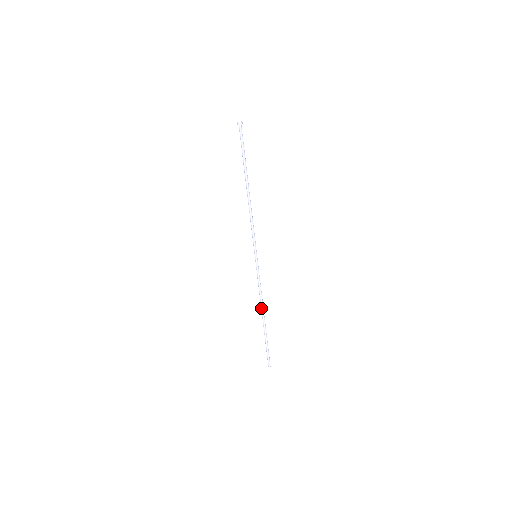
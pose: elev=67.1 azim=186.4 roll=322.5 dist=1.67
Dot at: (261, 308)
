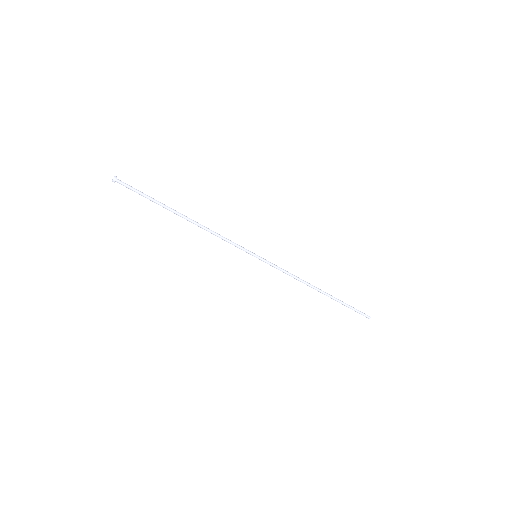
Dot at: occluded
